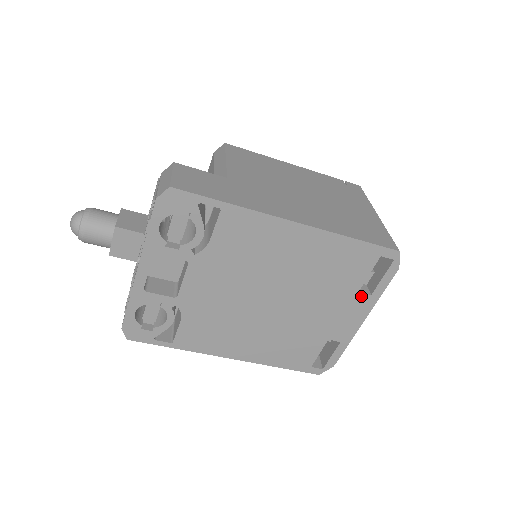
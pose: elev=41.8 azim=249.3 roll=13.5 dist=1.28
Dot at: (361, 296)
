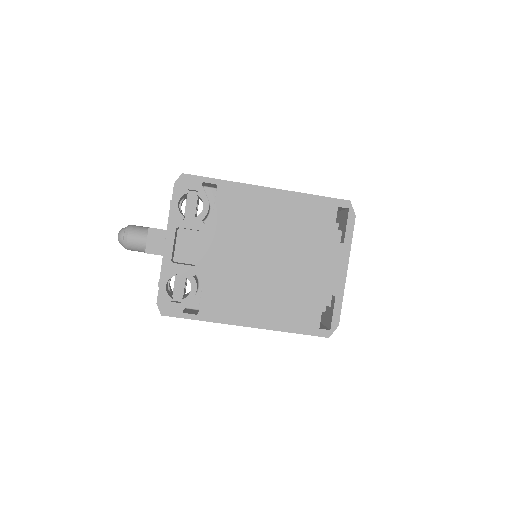
Dot at: (336, 245)
